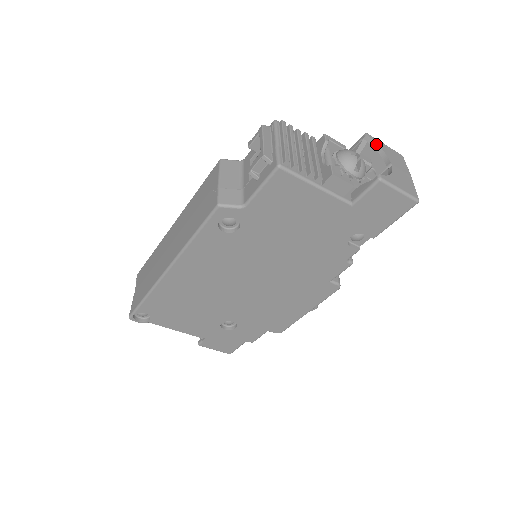
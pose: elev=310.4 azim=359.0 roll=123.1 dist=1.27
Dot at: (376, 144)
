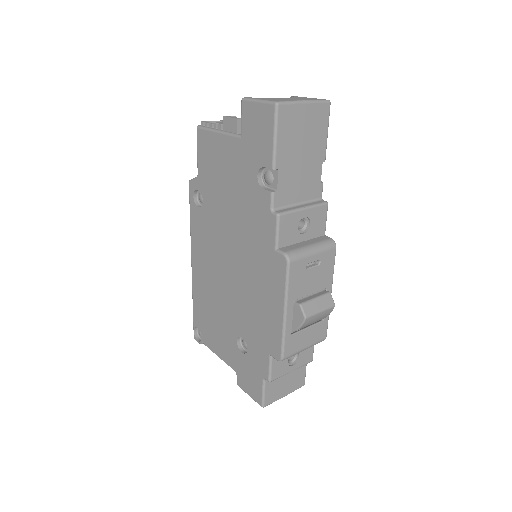
Dot at: occluded
